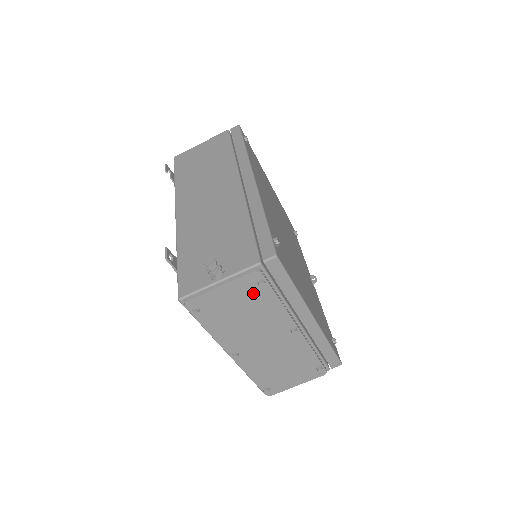
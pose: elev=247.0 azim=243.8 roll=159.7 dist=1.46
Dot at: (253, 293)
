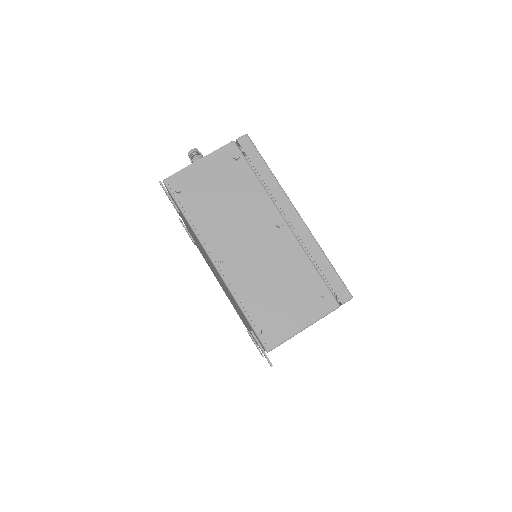
Dot at: (230, 170)
